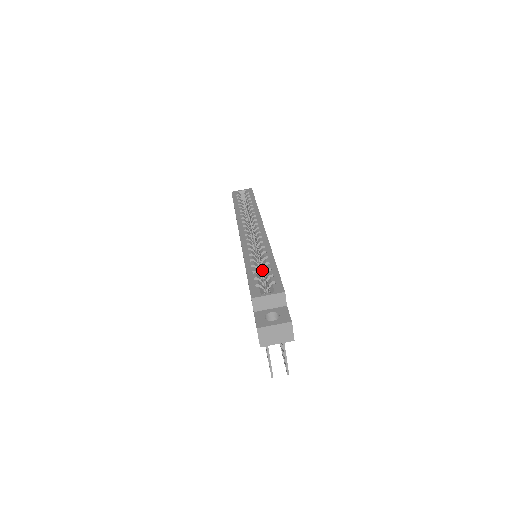
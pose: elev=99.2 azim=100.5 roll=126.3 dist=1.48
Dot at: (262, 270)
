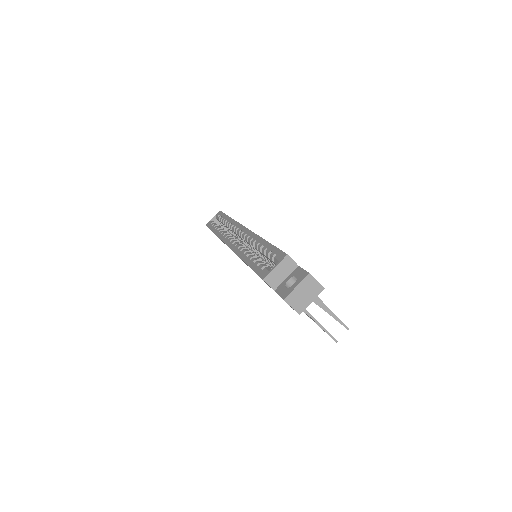
Dot at: (263, 257)
